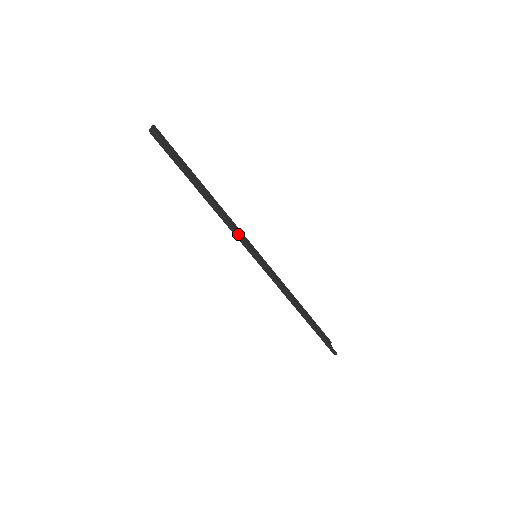
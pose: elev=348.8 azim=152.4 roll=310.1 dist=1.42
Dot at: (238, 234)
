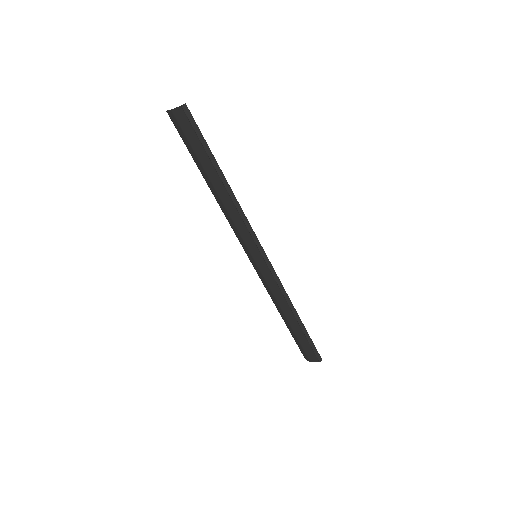
Dot at: (250, 225)
